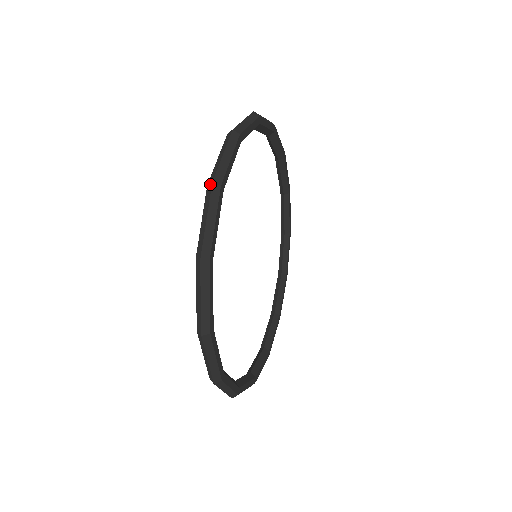
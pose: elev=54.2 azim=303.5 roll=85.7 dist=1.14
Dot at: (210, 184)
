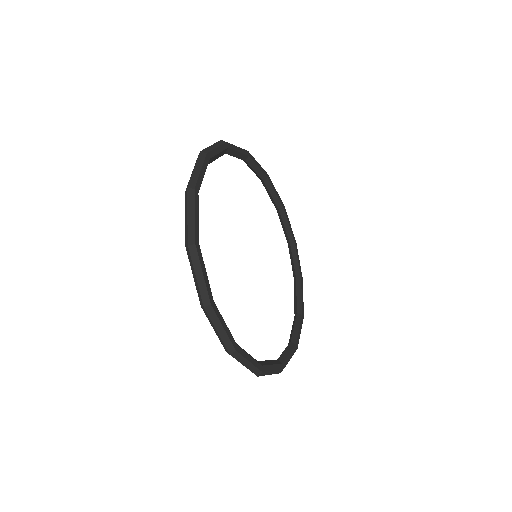
Dot at: (220, 141)
